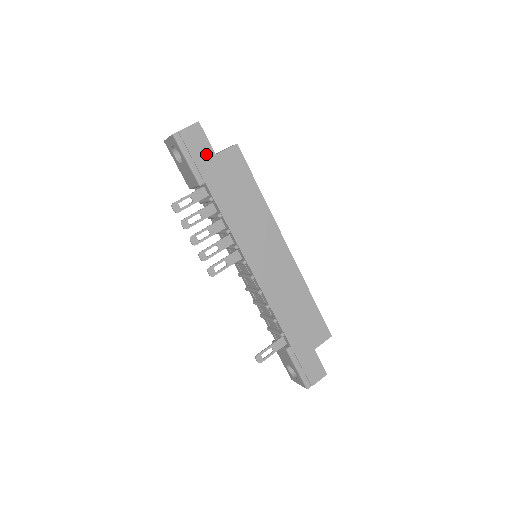
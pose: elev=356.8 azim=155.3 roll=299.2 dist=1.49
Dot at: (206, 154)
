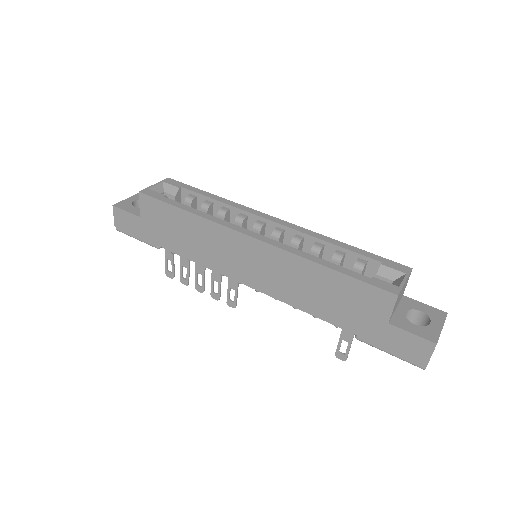
Dot at: (137, 224)
